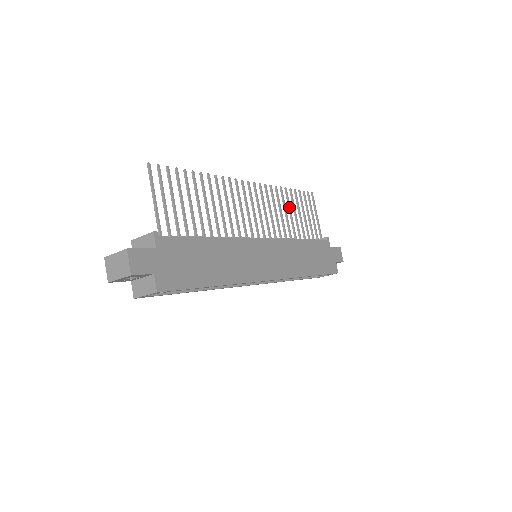
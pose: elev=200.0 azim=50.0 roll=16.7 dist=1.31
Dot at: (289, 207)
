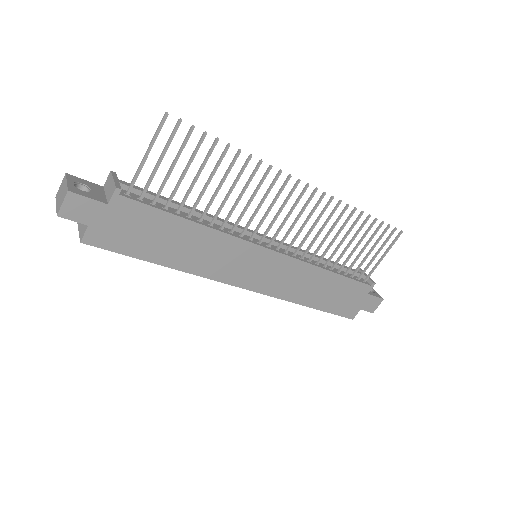
Dot at: (347, 233)
